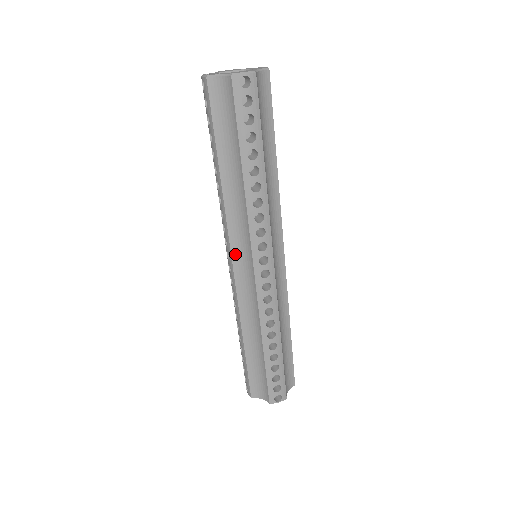
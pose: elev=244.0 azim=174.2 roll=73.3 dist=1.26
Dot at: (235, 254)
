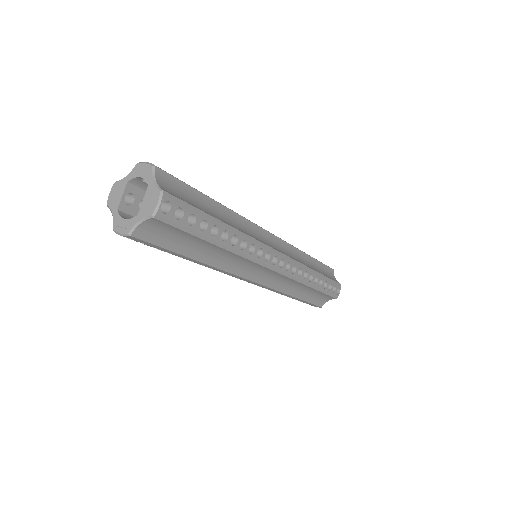
Dot at: (251, 277)
